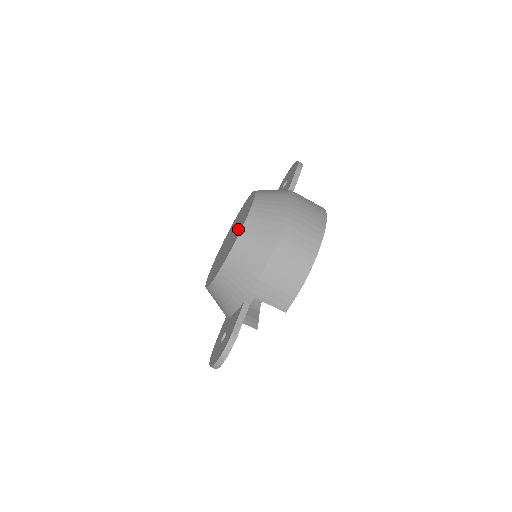
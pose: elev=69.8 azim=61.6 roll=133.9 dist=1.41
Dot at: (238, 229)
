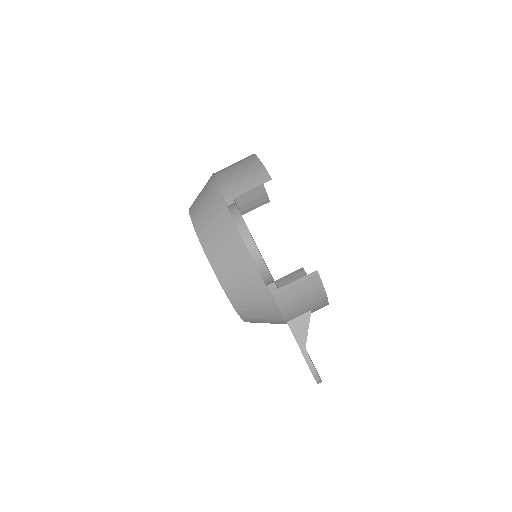
Dot at: occluded
